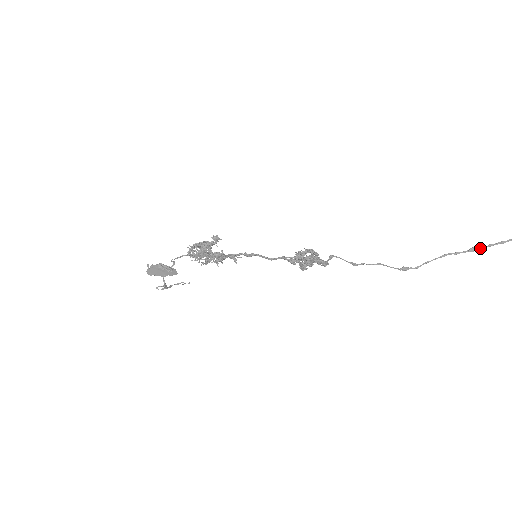
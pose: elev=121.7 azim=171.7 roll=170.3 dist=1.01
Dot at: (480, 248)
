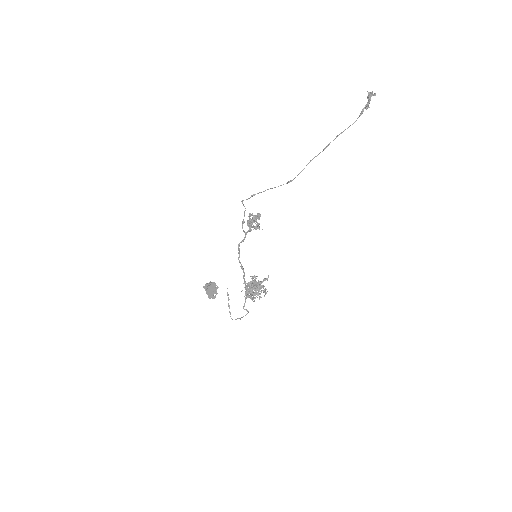
Dot at: (329, 144)
